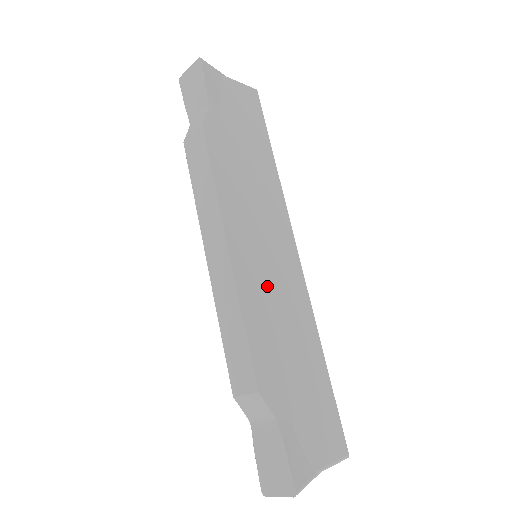
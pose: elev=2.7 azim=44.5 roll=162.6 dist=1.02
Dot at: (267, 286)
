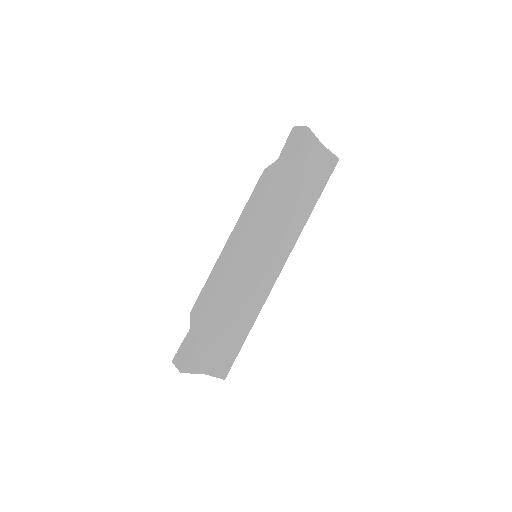
Dot at: (245, 277)
